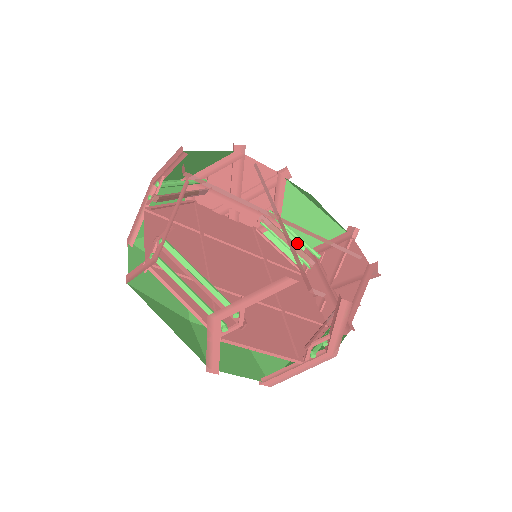
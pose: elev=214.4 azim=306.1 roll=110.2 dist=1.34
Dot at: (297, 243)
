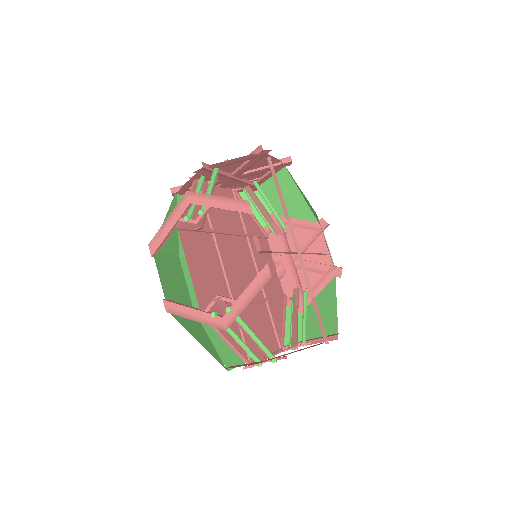
Dot at: (266, 206)
